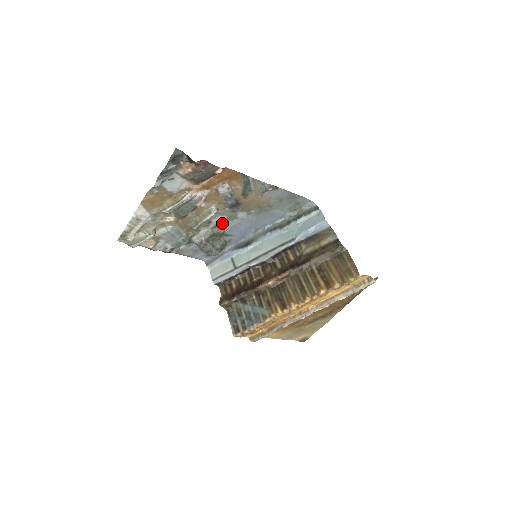
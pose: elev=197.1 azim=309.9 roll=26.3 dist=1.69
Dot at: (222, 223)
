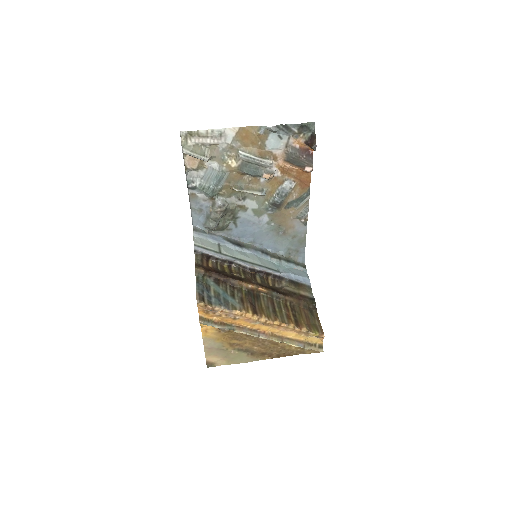
Dot at: (247, 209)
